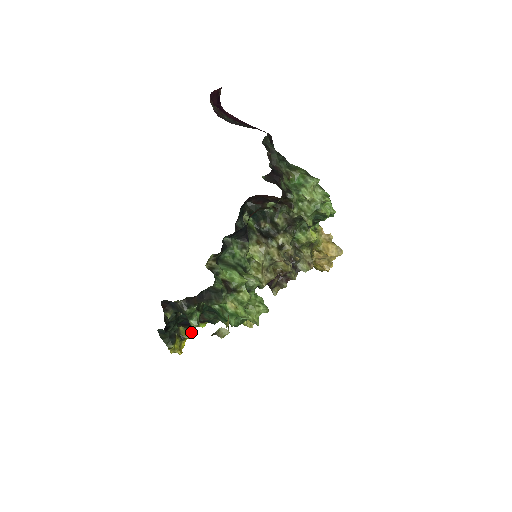
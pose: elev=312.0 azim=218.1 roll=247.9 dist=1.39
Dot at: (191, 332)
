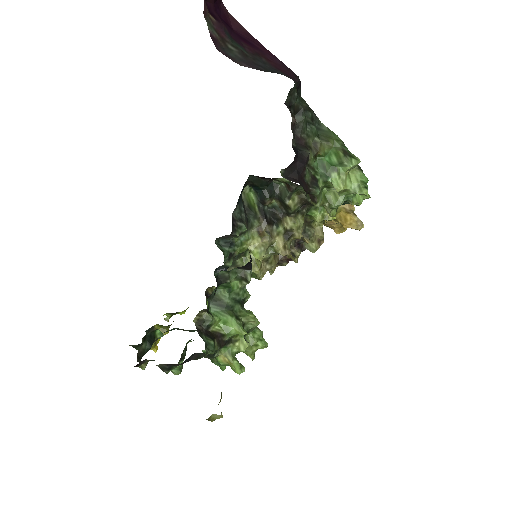
Dot at: (168, 328)
